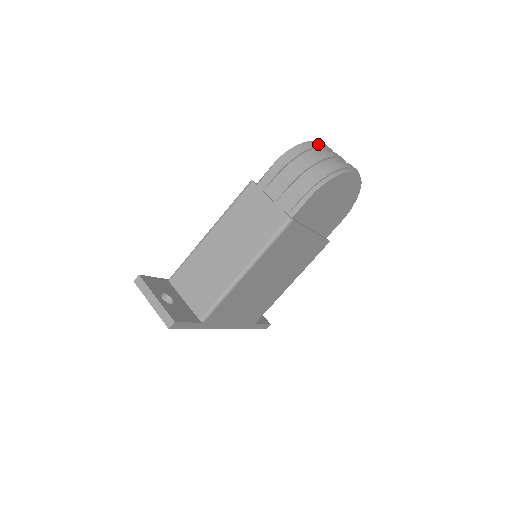
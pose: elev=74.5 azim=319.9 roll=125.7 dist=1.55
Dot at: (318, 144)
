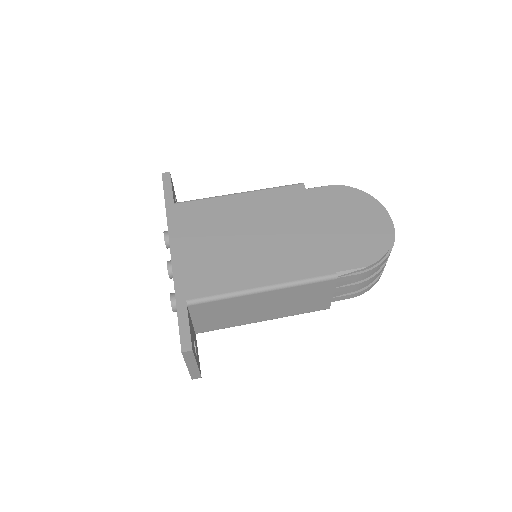
Dot at: occluded
